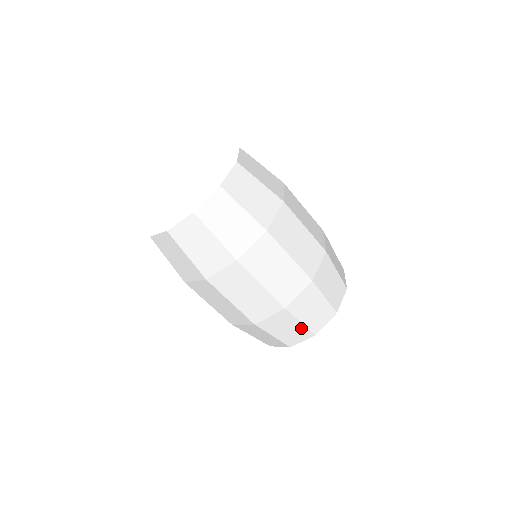
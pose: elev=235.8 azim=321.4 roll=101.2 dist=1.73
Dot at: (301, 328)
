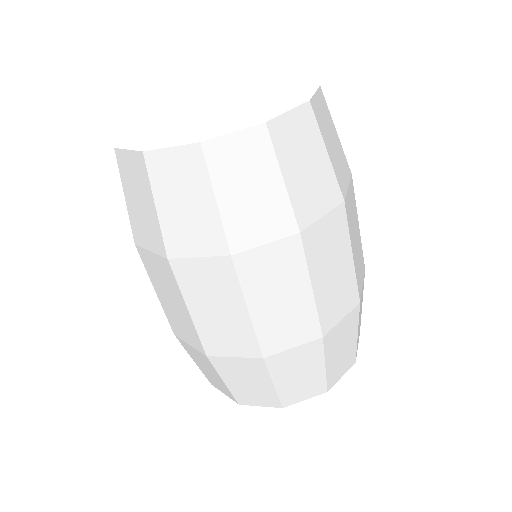
Dot at: (352, 347)
